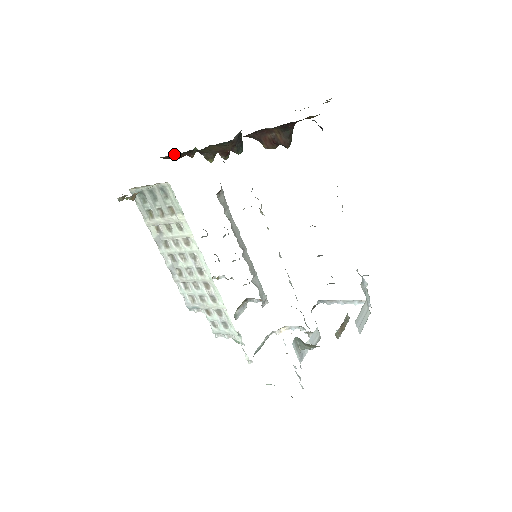
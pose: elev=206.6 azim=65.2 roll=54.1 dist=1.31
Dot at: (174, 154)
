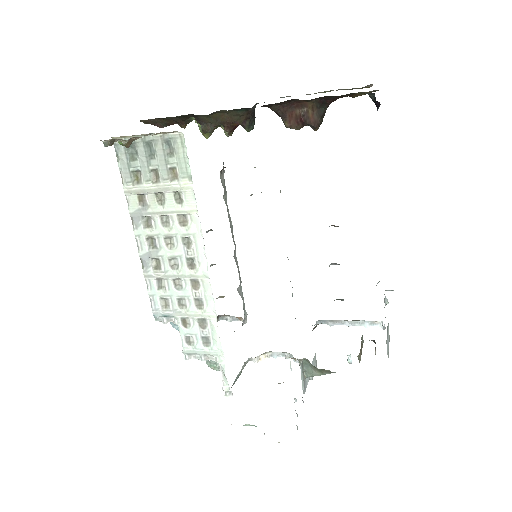
Dot at: occluded
